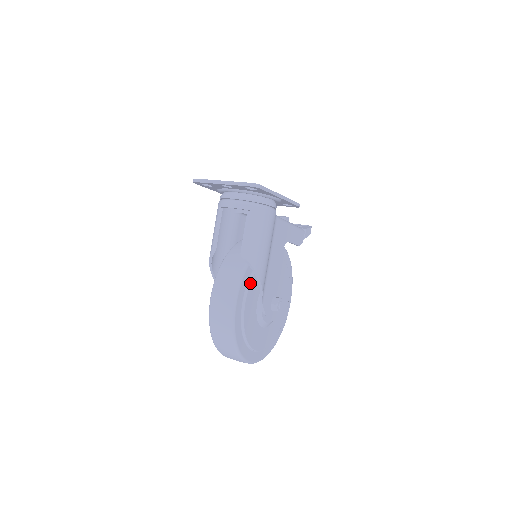
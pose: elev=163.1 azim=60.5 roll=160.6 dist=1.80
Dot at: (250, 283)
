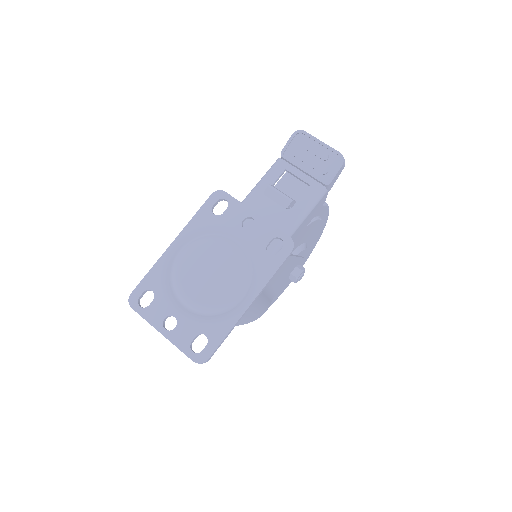
Dot at: occluded
